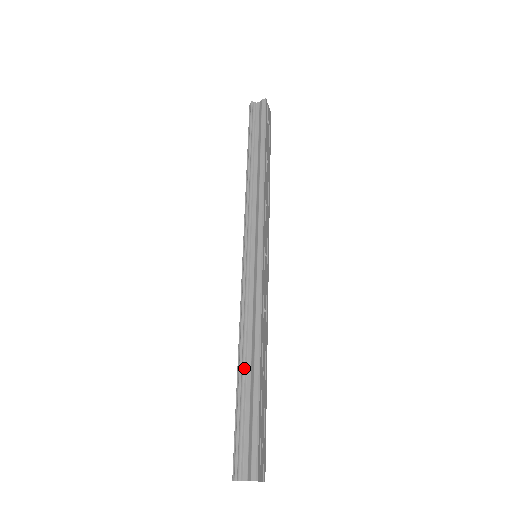
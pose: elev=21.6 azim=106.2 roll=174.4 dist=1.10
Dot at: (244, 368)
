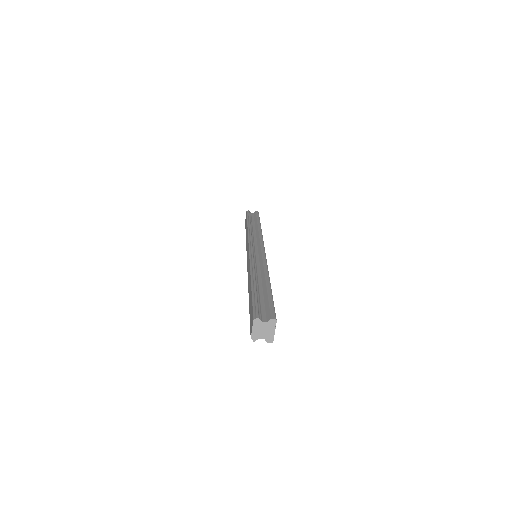
Dot at: (257, 282)
